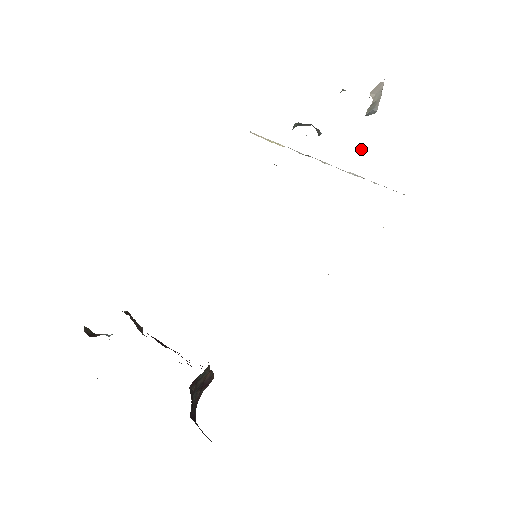
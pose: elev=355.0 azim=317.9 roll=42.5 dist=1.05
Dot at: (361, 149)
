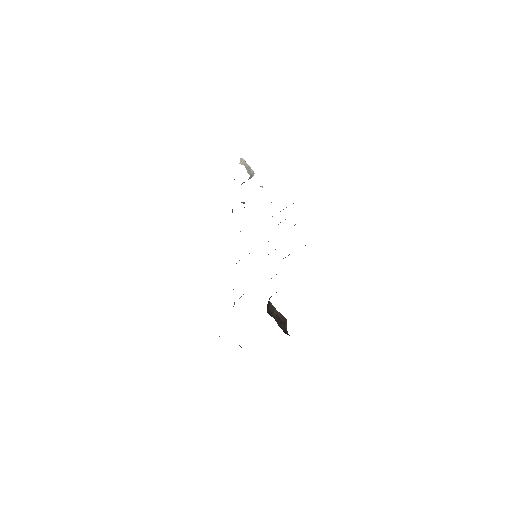
Dot at: occluded
